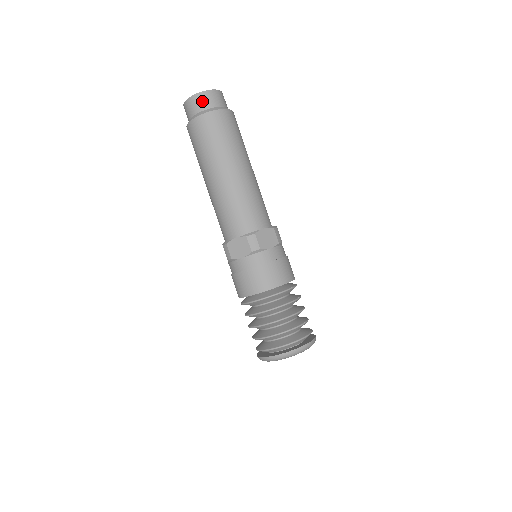
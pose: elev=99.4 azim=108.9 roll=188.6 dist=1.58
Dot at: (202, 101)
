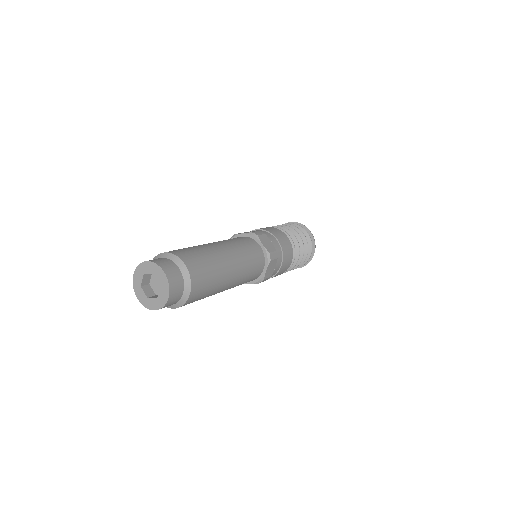
Dot at: occluded
